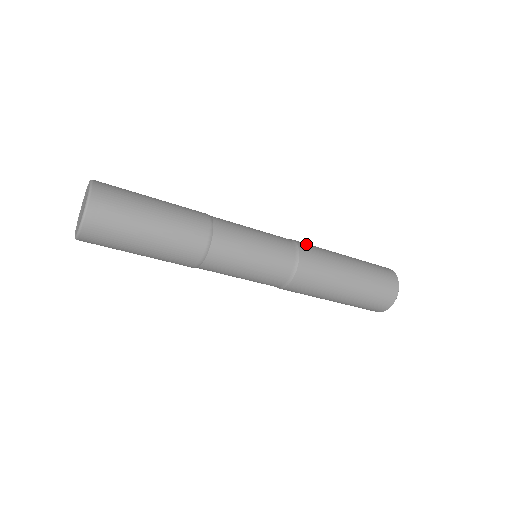
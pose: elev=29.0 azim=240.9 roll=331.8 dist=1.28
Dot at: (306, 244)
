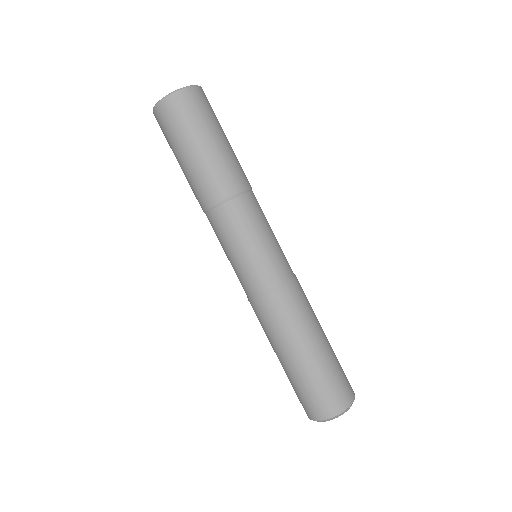
Dot at: occluded
